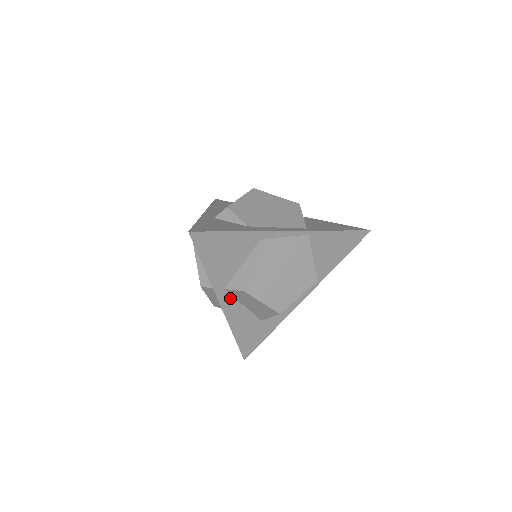
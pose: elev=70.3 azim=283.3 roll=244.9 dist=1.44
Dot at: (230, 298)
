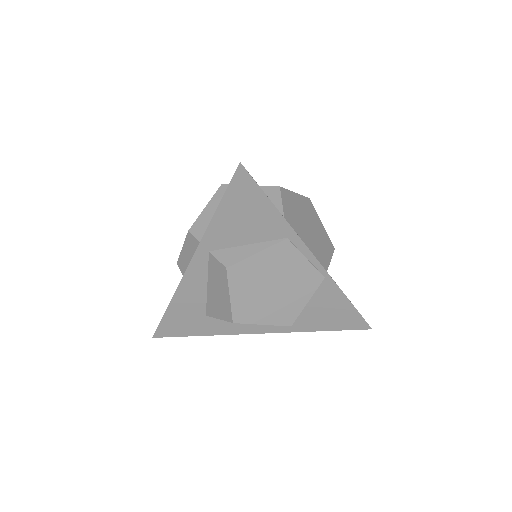
Dot at: (204, 265)
